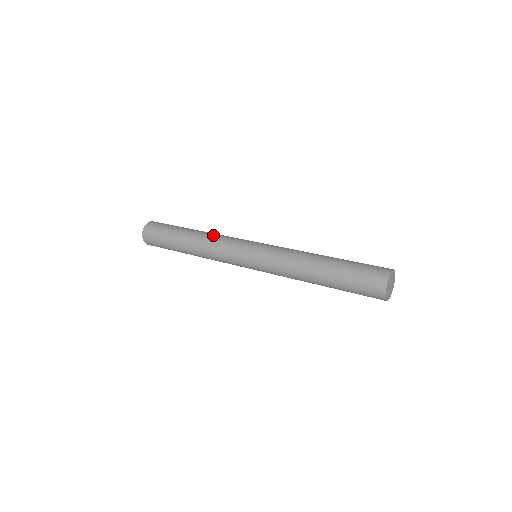
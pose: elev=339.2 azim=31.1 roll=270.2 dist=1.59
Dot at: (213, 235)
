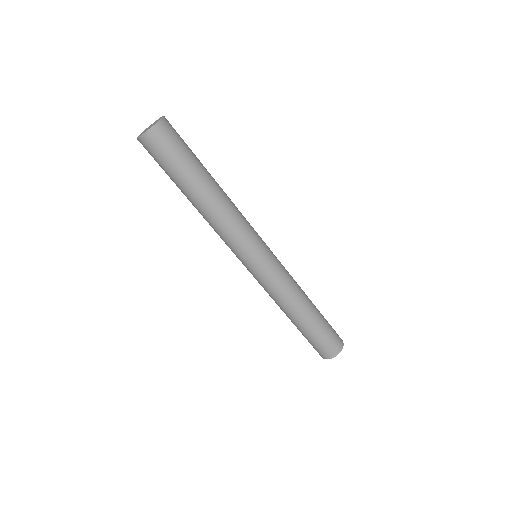
Dot at: occluded
